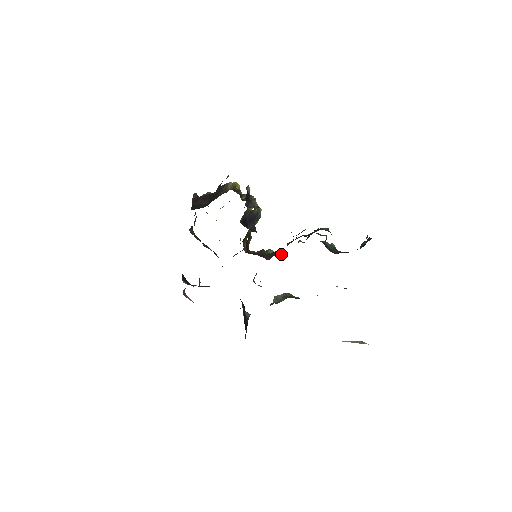
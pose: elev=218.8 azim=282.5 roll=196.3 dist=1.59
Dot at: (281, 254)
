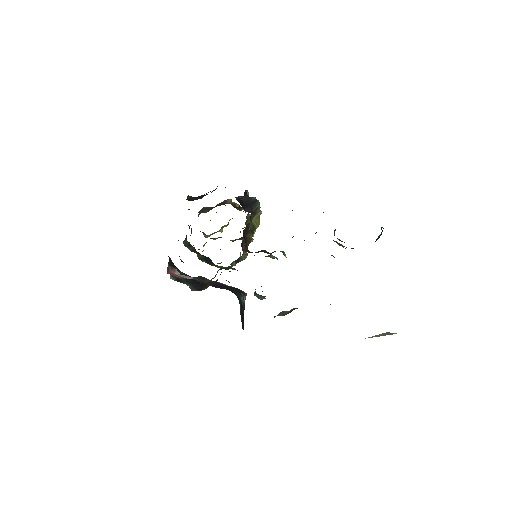
Dot at: (285, 255)
